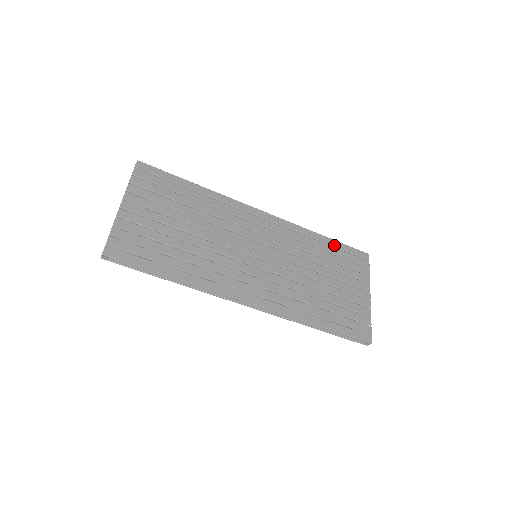
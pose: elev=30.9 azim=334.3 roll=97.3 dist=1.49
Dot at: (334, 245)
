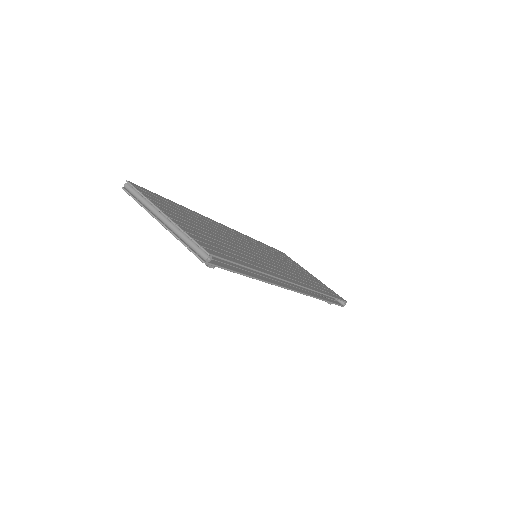
Dot at: (269, 247)
